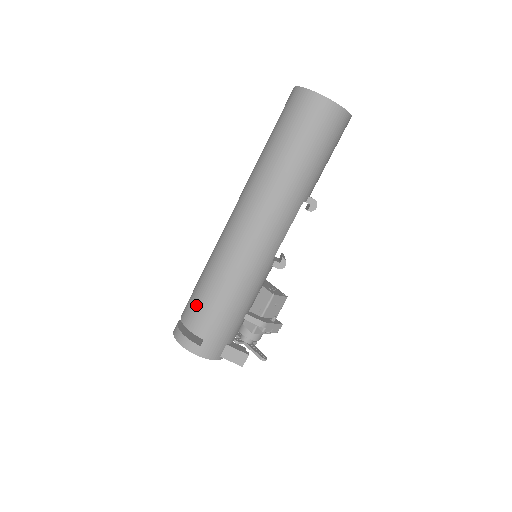
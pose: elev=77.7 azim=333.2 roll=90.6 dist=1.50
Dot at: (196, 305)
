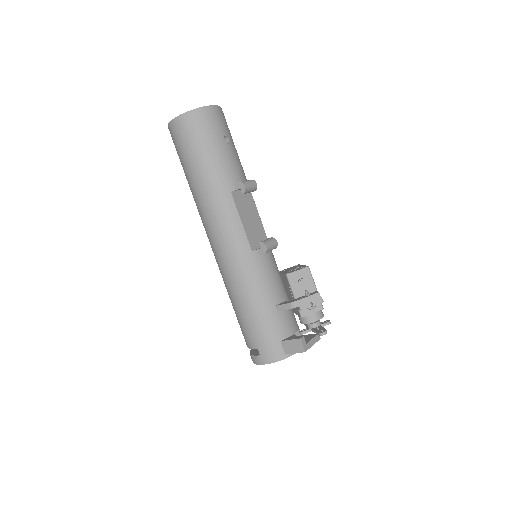
Dot at: occluded
